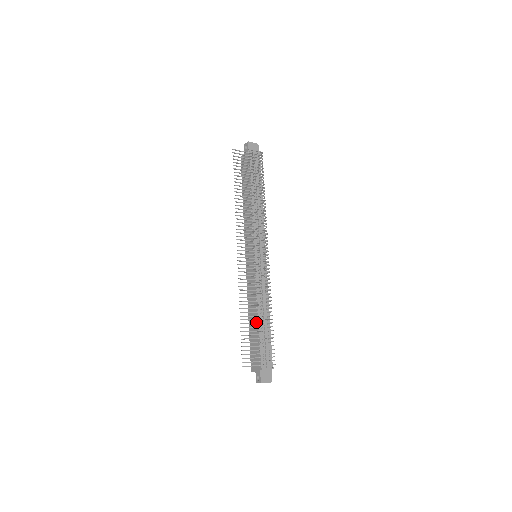
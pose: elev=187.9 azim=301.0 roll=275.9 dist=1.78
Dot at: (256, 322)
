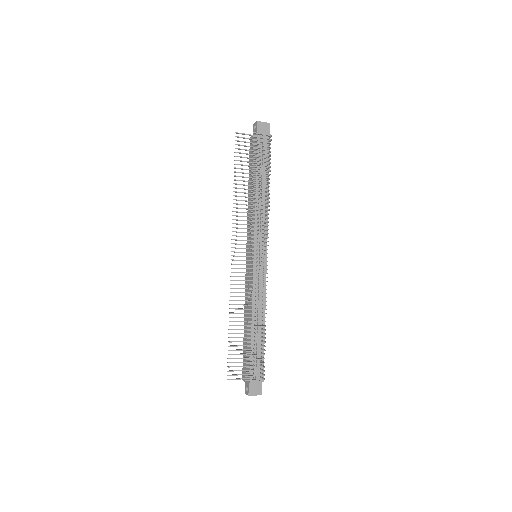
Dot at: occluded
